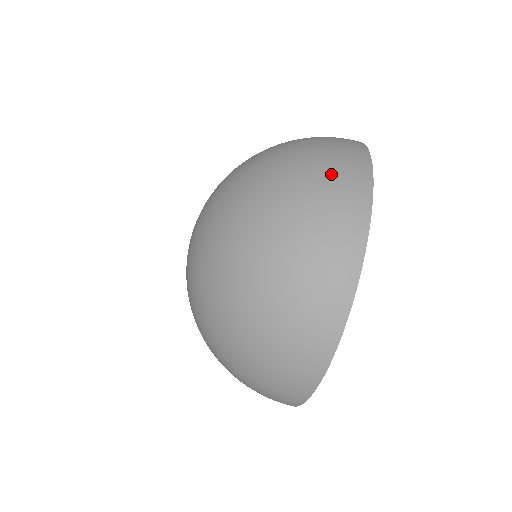
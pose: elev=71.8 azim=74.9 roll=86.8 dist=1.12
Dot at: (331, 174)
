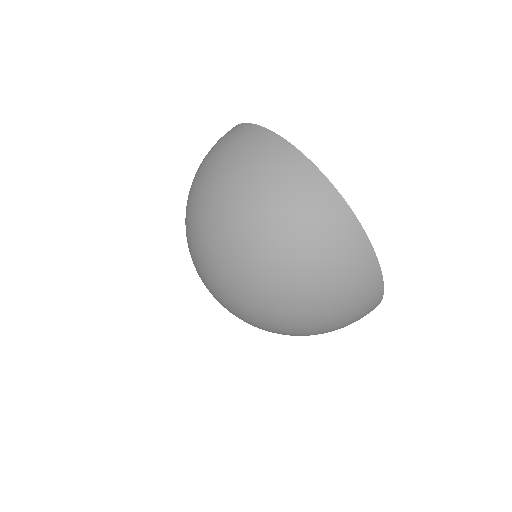
Dot at: occluded
